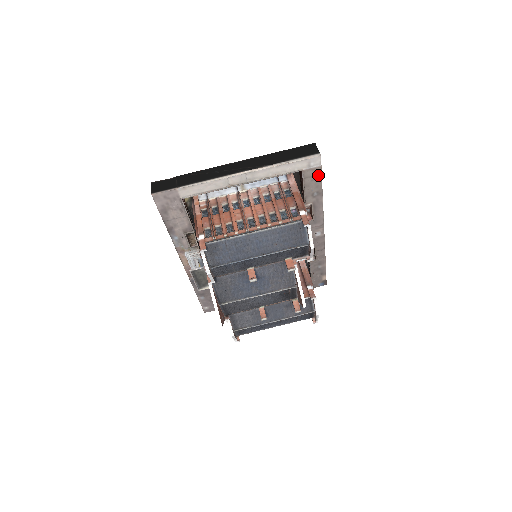
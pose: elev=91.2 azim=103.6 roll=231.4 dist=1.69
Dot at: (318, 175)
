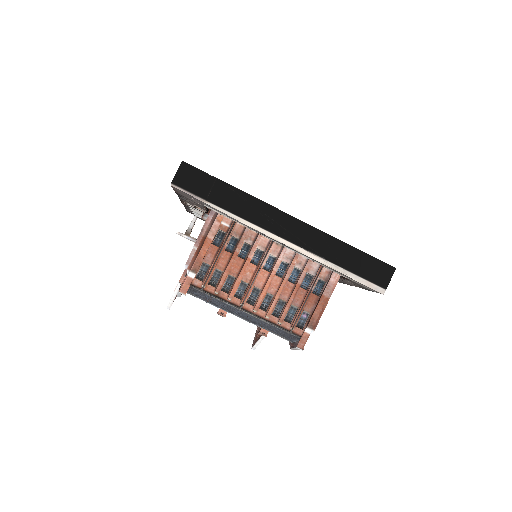
Dot at: (367, 289)
